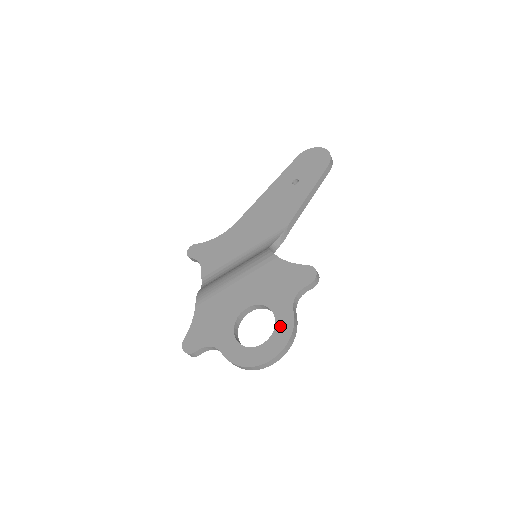
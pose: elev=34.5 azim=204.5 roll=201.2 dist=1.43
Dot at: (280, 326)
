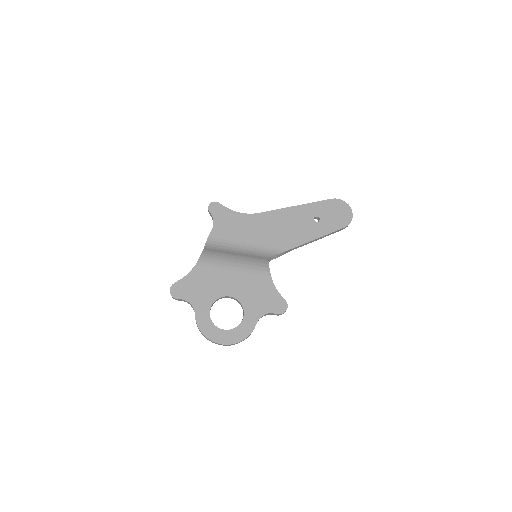
Dot at: (243, 327)
